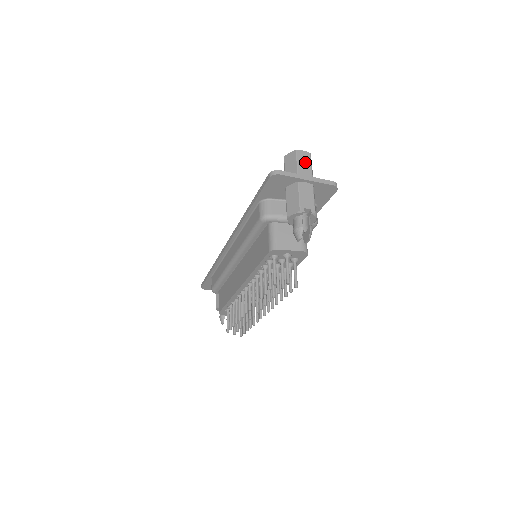
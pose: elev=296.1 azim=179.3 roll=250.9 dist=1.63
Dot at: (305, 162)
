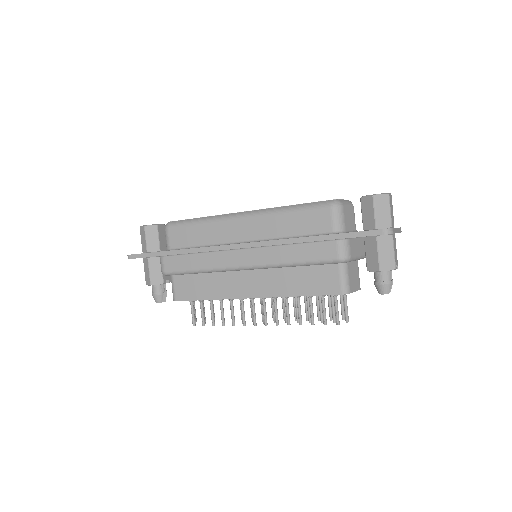
Dot at: (392, 208)
